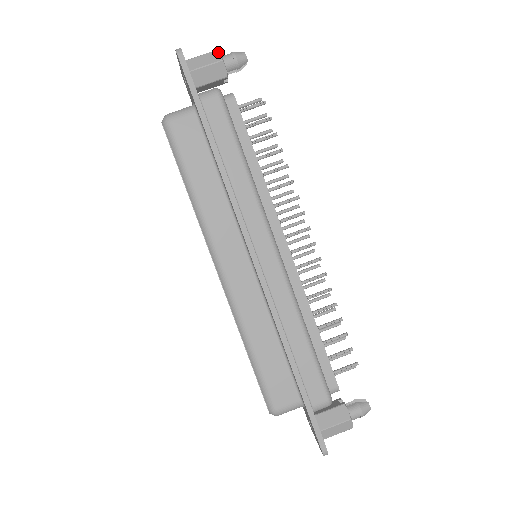
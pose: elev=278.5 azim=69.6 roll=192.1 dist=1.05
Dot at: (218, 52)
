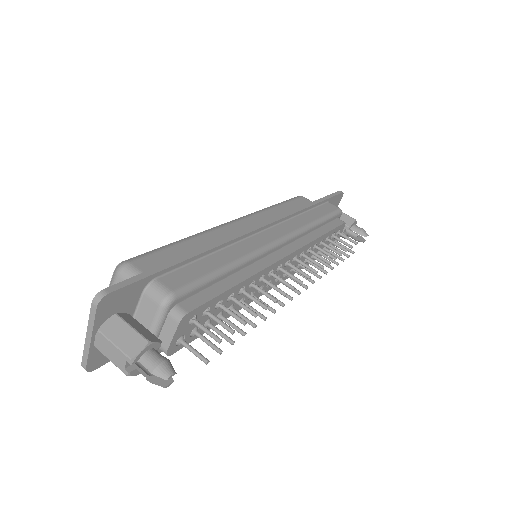
Dot at: (356, 221)
